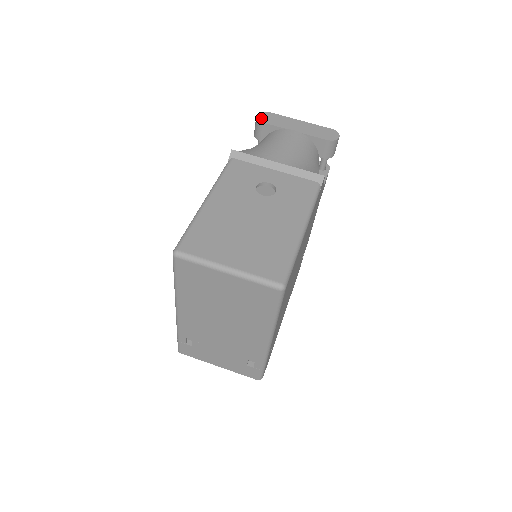
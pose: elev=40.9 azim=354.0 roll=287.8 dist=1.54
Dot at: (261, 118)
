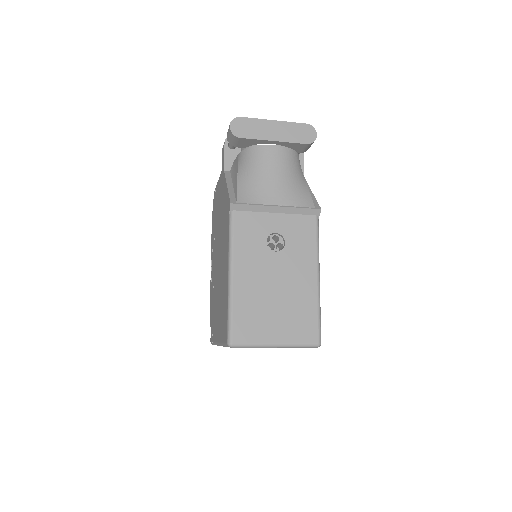
Dot at: (236, 131)
